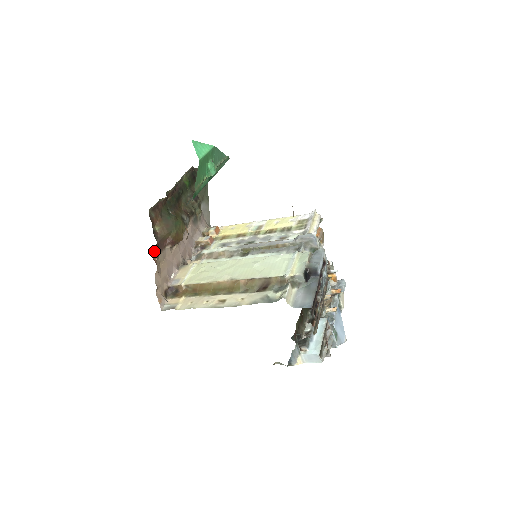
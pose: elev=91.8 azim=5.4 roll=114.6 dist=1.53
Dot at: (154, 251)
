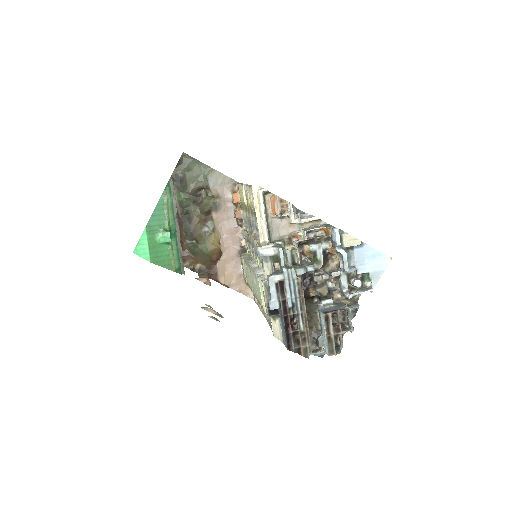
Dot at: (213, 278)
